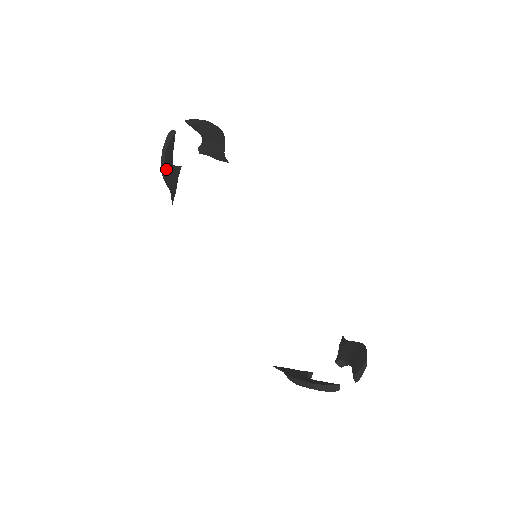
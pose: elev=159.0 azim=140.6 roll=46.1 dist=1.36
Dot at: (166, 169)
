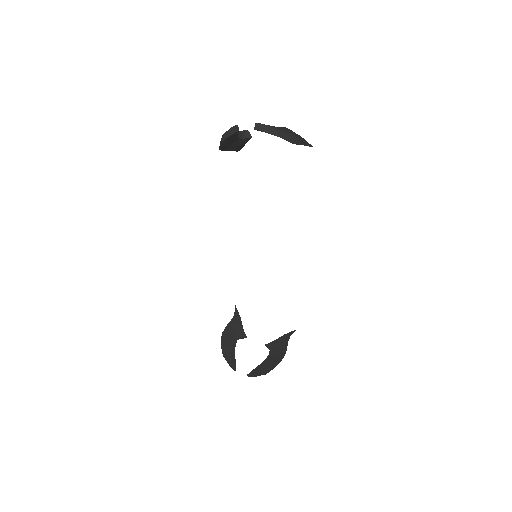
Dot at: (224, 146)
